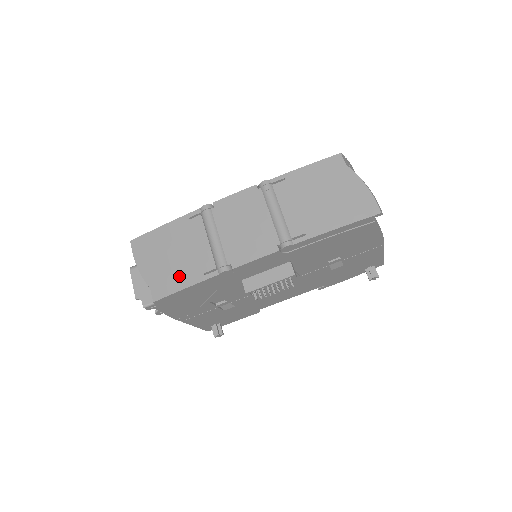
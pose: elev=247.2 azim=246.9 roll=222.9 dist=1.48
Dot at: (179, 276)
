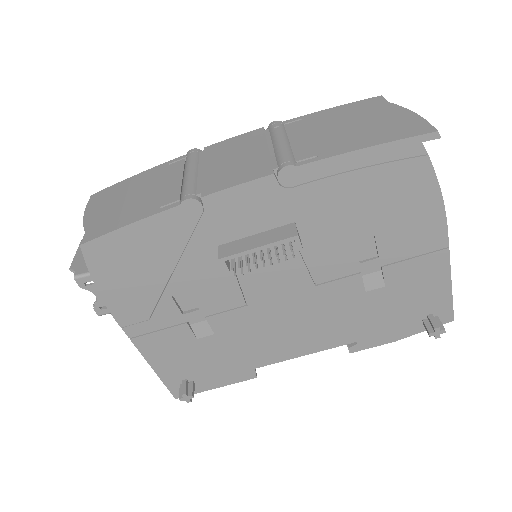
Dot at: (128, 214)
